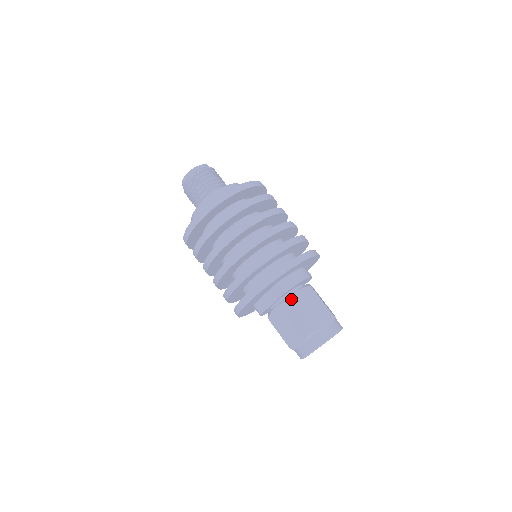
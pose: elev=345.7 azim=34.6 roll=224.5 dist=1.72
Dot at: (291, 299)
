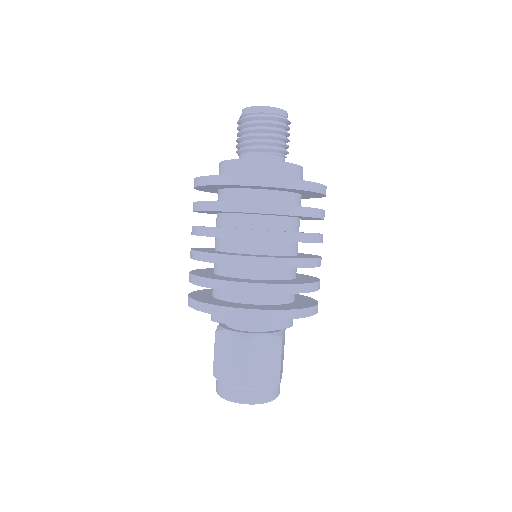
Dot at: (252, 339)
